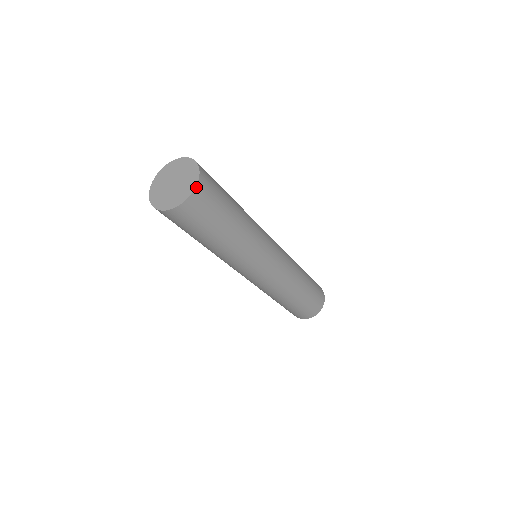
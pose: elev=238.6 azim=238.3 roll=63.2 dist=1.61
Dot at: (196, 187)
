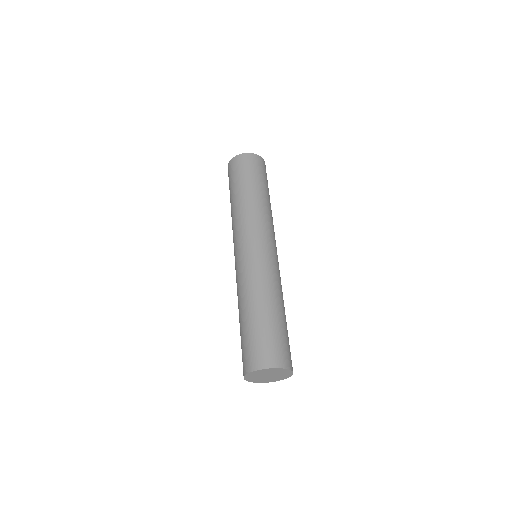
Dot at: (279, 380)
